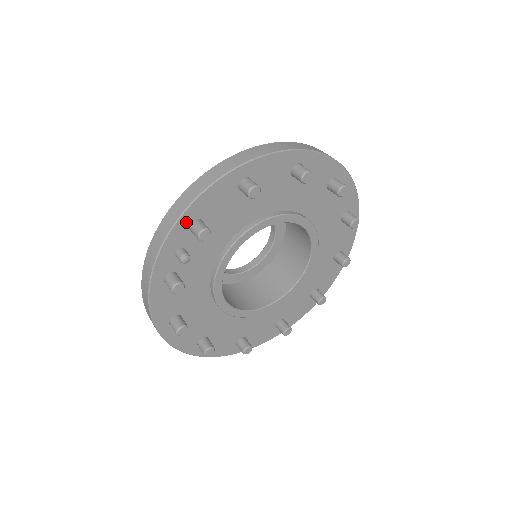
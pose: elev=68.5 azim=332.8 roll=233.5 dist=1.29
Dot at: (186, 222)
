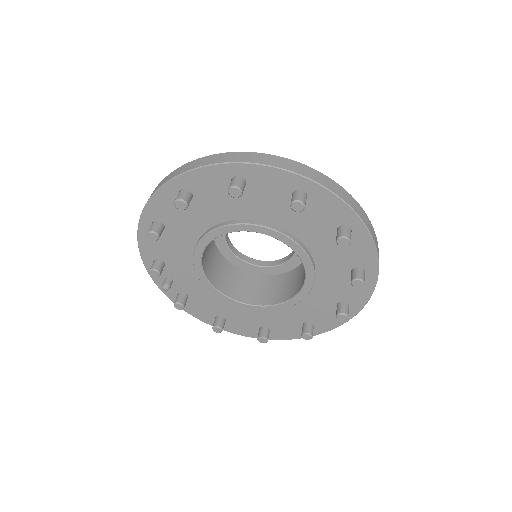
Dot at: (150, 264)
